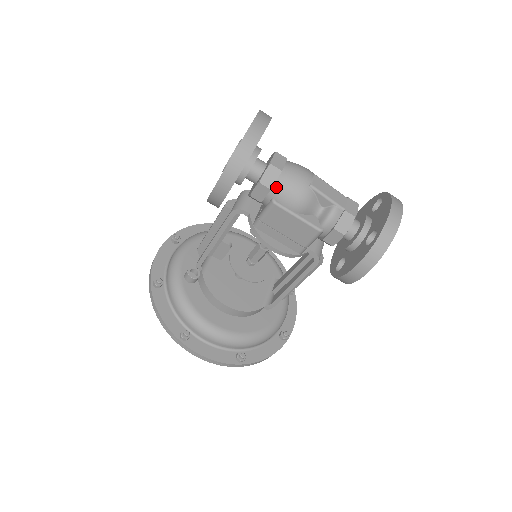
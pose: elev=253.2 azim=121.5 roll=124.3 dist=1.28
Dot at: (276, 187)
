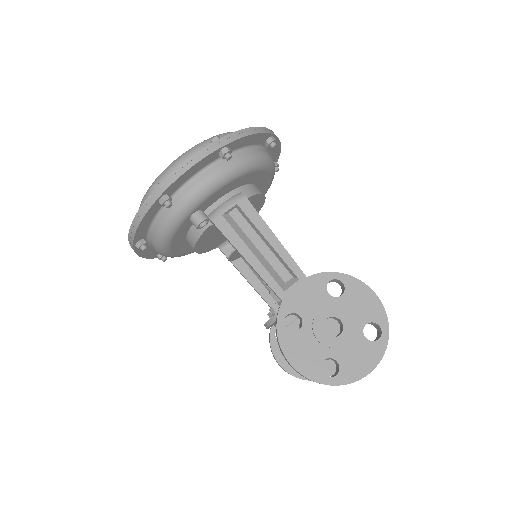
Dot at: occluded
